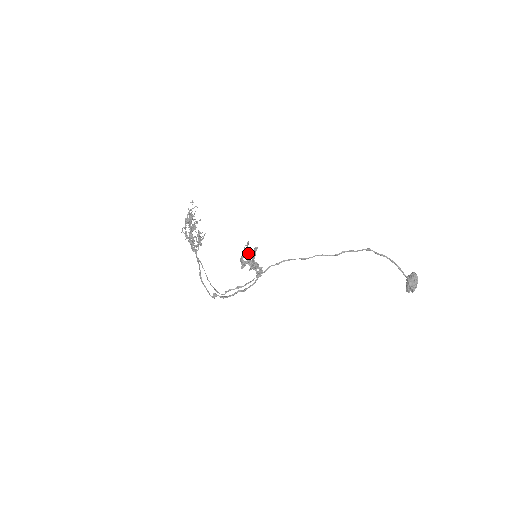
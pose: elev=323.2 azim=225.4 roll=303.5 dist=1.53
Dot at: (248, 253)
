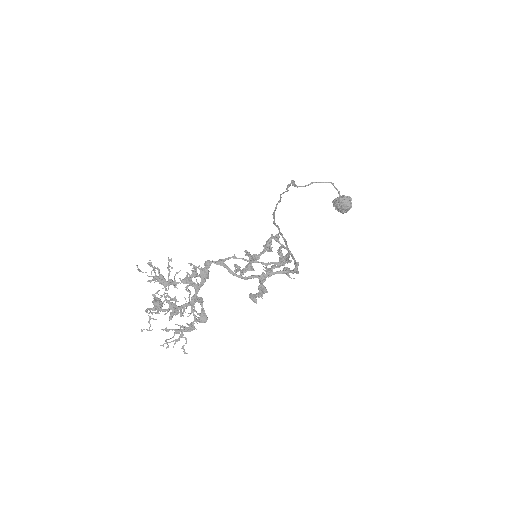
Dot at: (248, 265)
